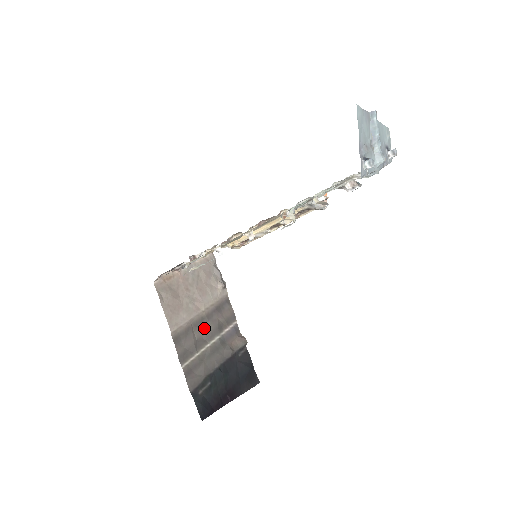
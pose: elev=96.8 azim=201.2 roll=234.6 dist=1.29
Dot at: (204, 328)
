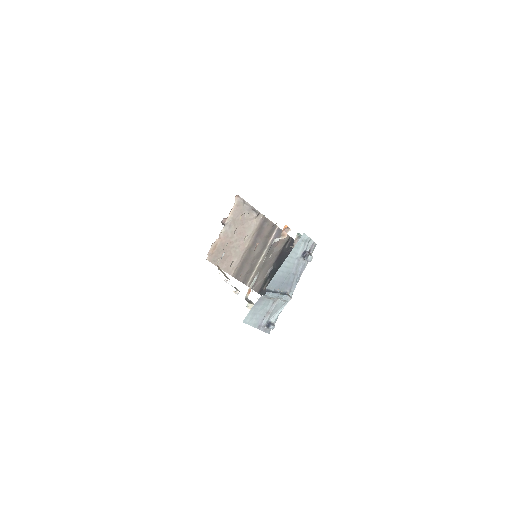
Dot at: (253, 254)
